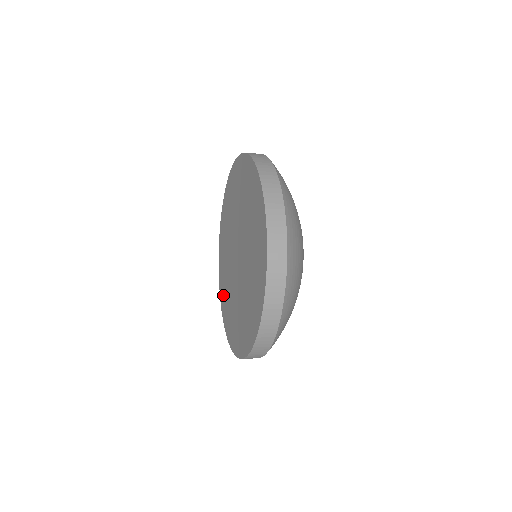
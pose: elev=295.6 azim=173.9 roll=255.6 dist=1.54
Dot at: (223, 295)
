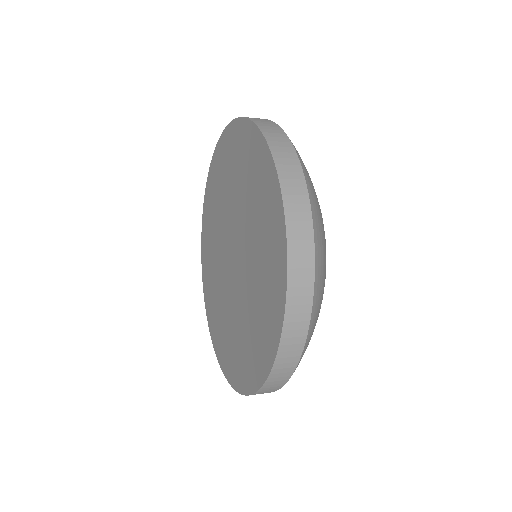
Dot at: (206, 251)
